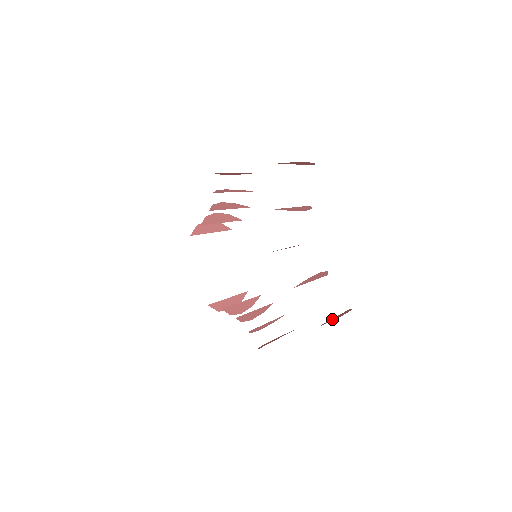
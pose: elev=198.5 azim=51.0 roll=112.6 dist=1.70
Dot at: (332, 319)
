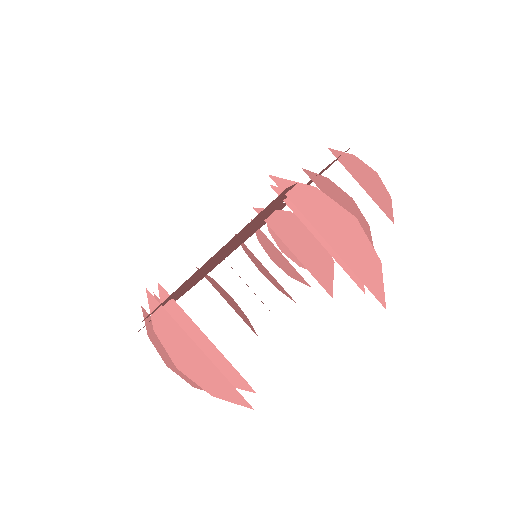
Dot at: (316, 215)
